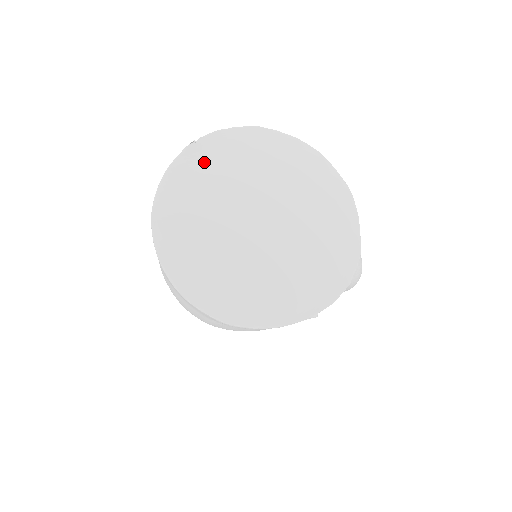
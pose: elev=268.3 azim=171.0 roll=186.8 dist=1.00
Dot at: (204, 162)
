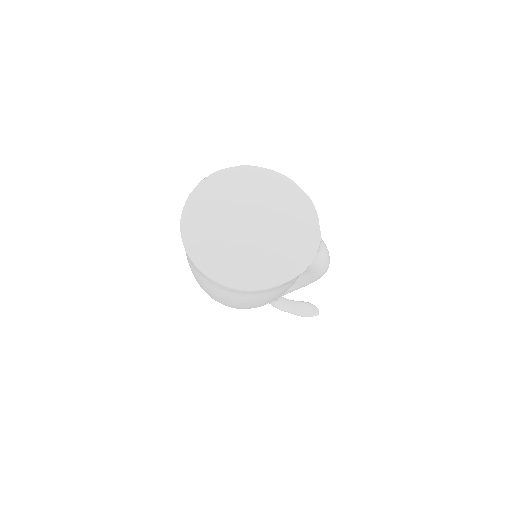
Dot at: (212, 190)
